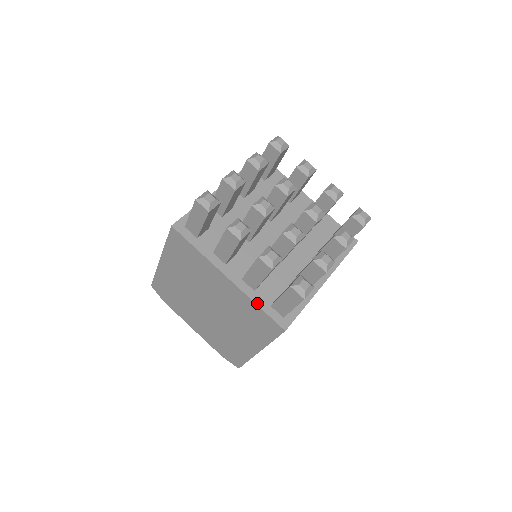
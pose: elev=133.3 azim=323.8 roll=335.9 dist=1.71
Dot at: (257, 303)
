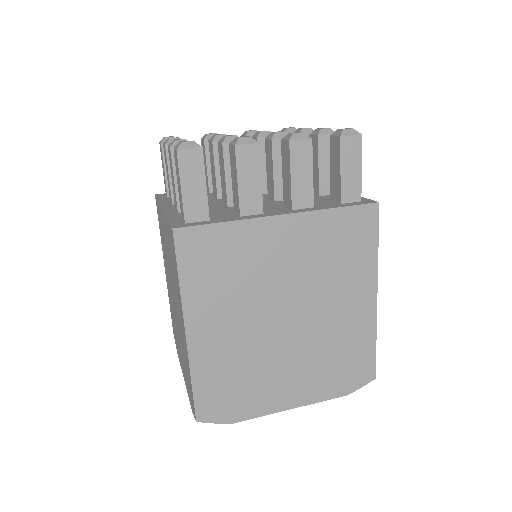
Dot at: (169, 217)
